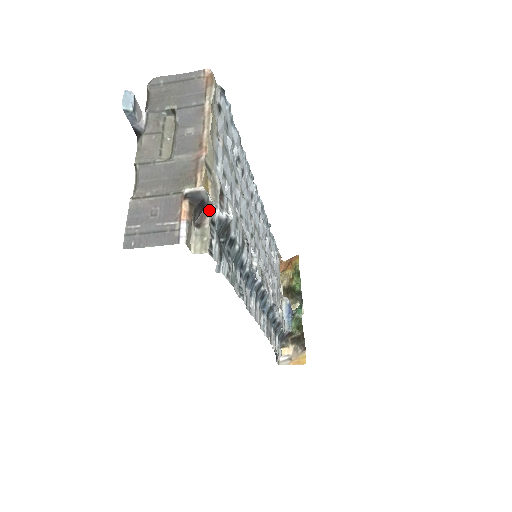
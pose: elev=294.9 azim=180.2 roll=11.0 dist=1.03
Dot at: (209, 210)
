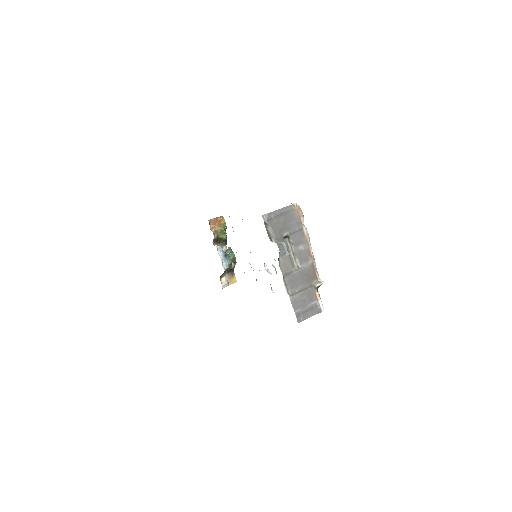
Dot at: occluded
